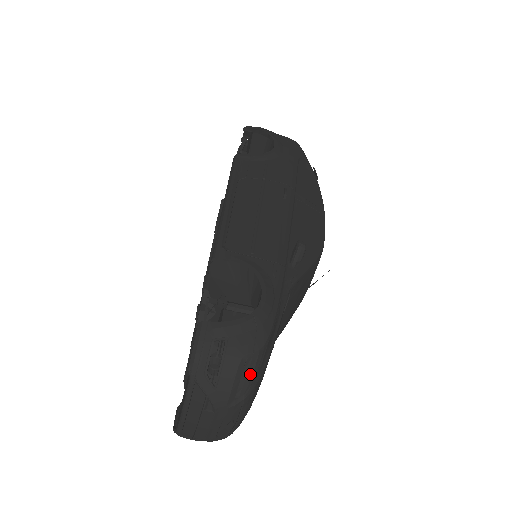
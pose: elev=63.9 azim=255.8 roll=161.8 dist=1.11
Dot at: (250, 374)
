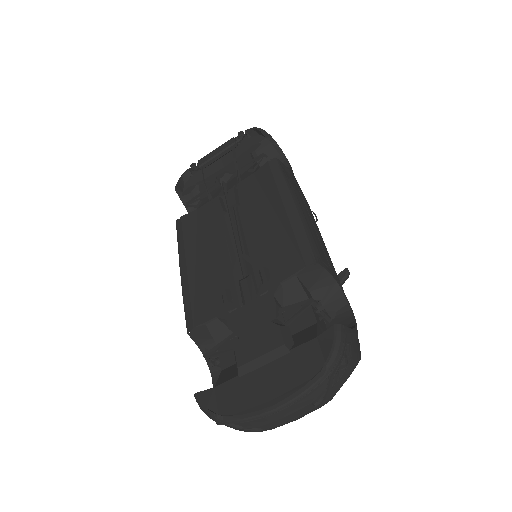
Dot at: occluded
